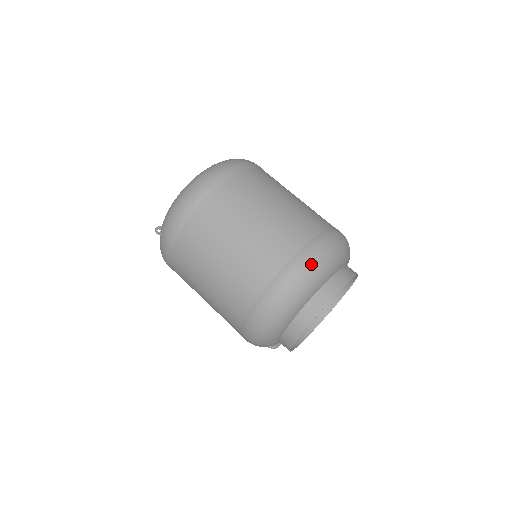
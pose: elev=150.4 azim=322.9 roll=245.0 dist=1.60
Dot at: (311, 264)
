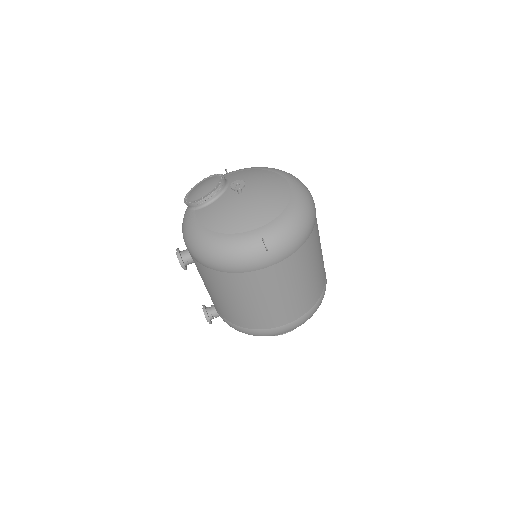
Dot at: occluded
